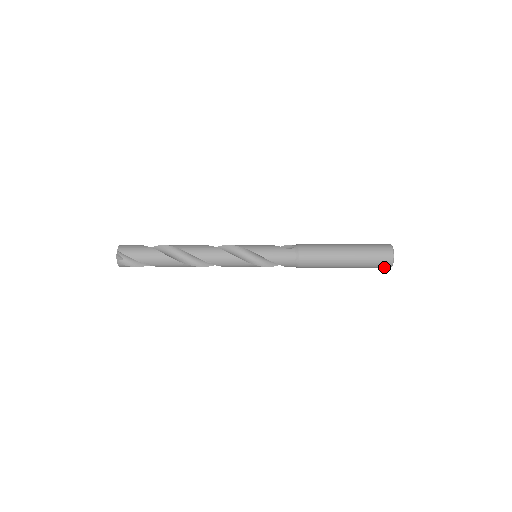
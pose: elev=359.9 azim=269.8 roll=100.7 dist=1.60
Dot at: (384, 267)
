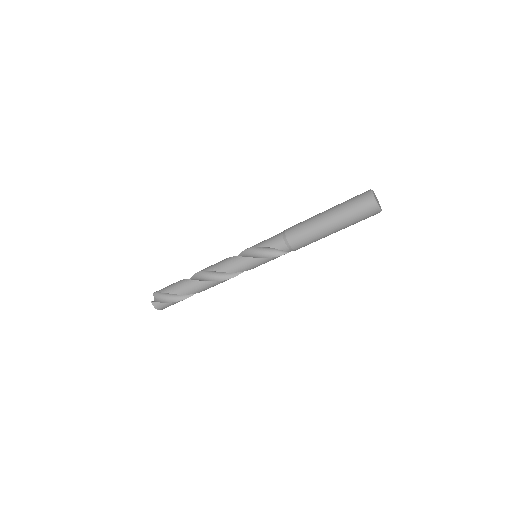
Dot at: (369, 207)
